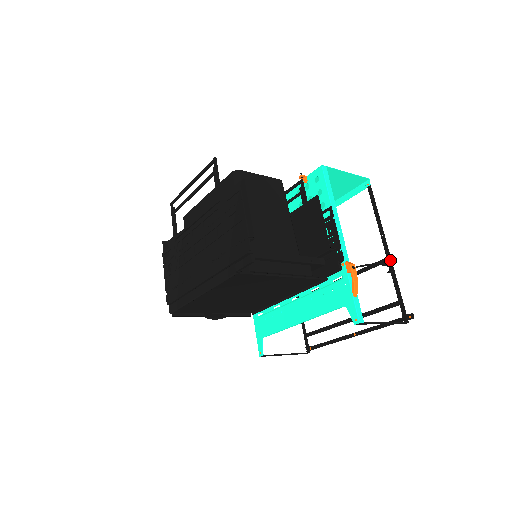
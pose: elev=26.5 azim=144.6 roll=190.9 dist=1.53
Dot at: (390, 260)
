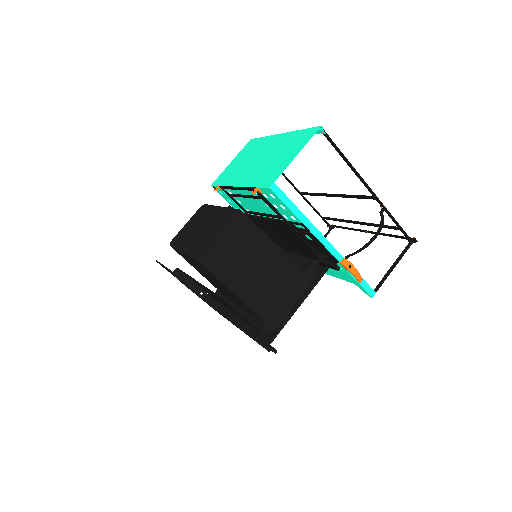
Dot at: (378, 200)
